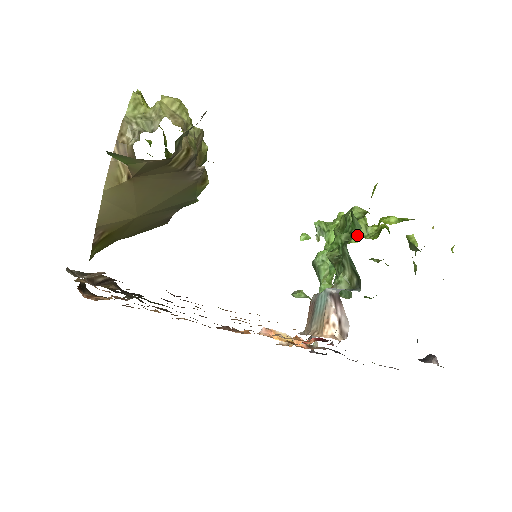
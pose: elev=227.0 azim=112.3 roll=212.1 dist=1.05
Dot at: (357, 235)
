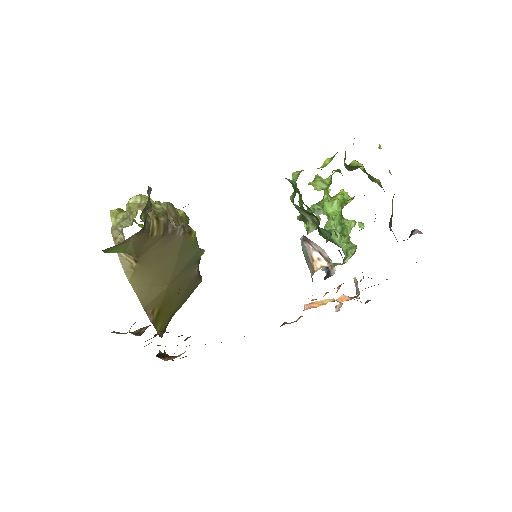
Dot at: occluded
